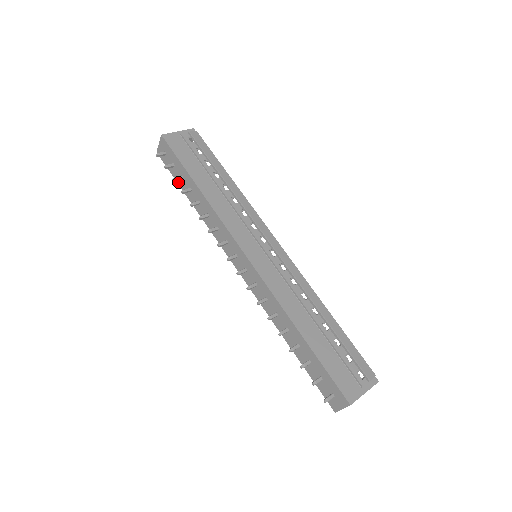
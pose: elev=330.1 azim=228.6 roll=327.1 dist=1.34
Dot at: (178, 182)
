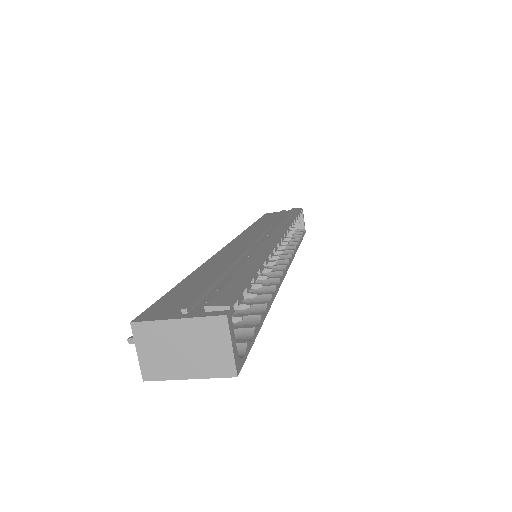
Dot at: occluded
